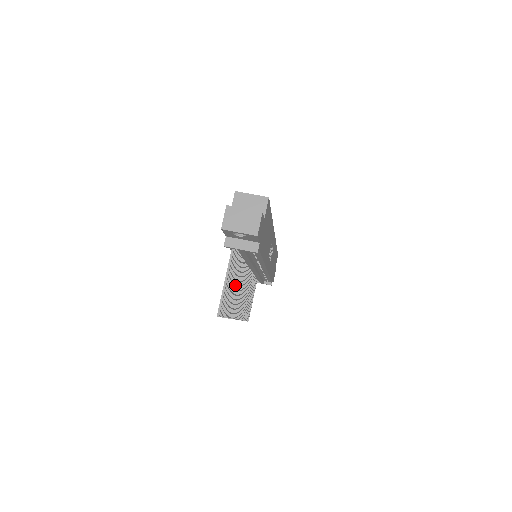
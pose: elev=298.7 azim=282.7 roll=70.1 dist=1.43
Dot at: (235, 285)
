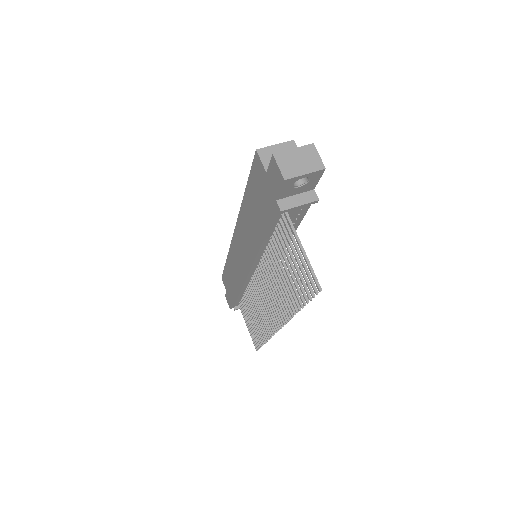
Dot at: (282, 275)
